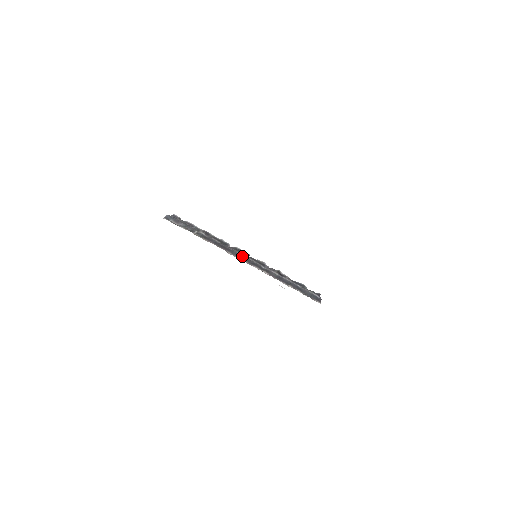
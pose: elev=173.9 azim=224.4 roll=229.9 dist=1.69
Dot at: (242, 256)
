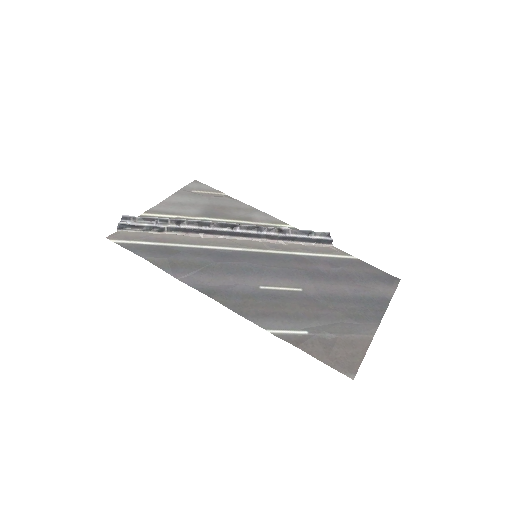
Dot at: (233, 233)
